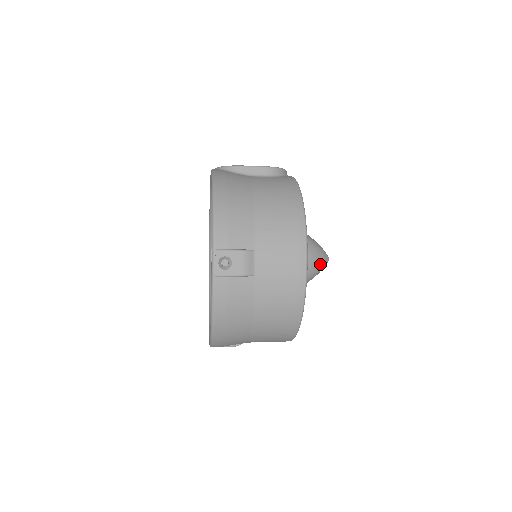
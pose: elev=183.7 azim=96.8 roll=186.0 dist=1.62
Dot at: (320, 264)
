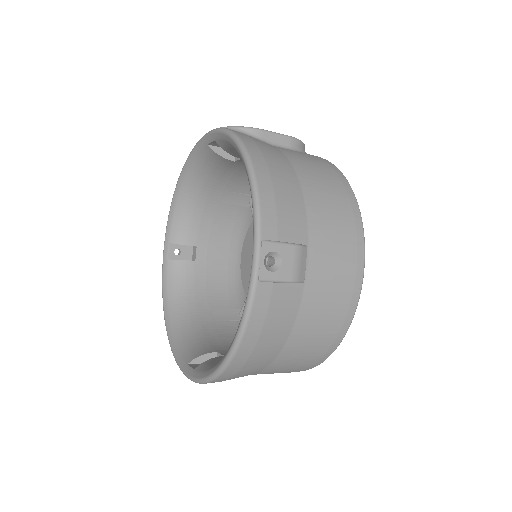
Dot at: occluded
